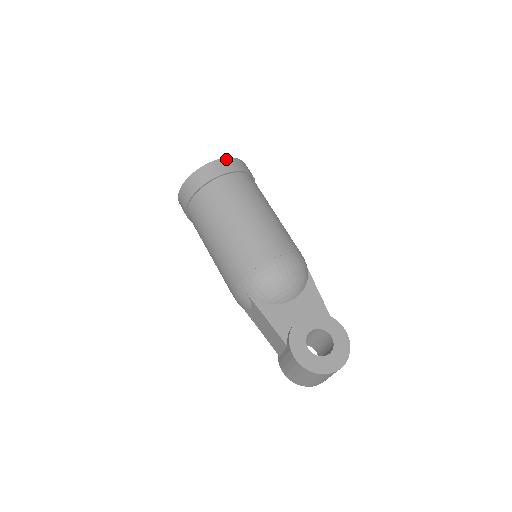
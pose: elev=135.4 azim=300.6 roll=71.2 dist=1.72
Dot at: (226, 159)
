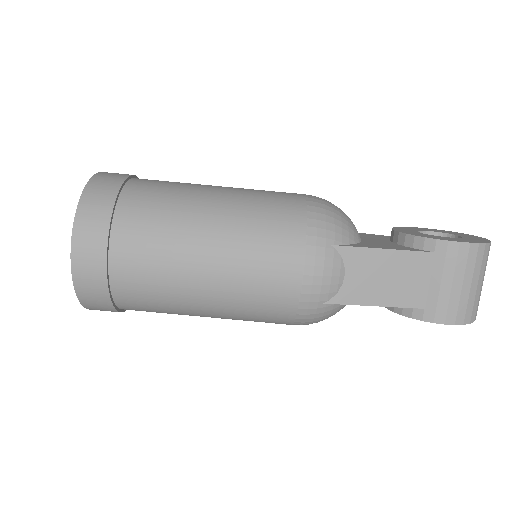
Dot at: occluded
